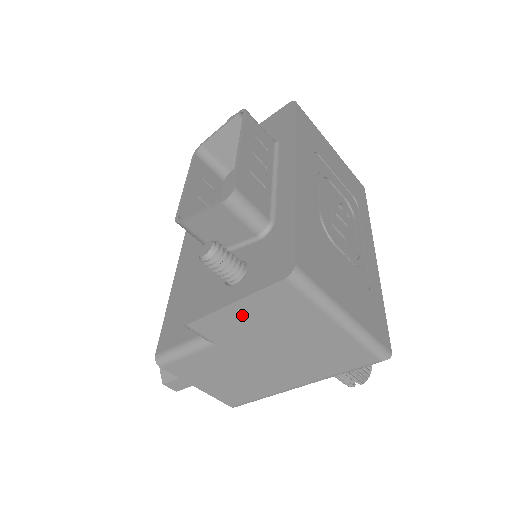
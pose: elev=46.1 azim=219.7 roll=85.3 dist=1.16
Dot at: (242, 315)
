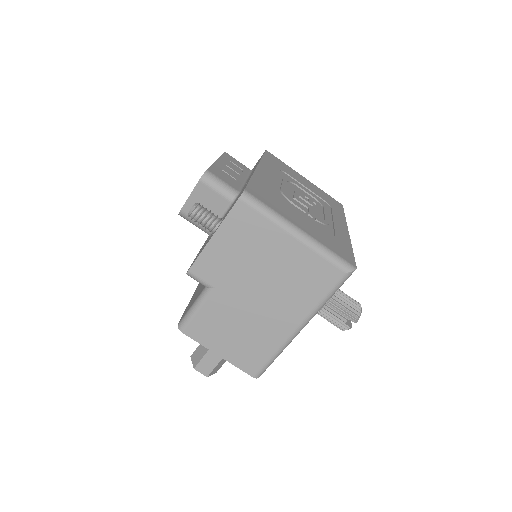
Dot at: (223, 247)
